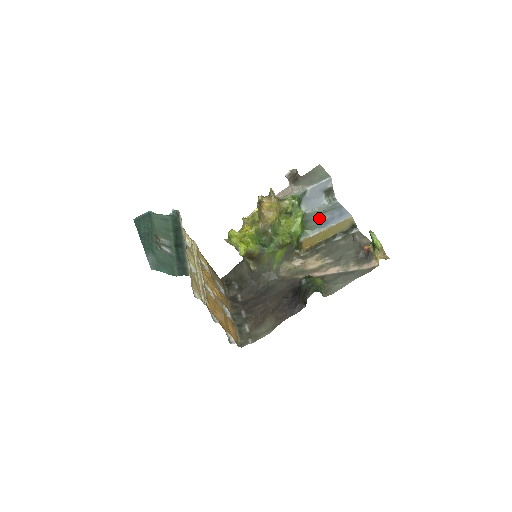
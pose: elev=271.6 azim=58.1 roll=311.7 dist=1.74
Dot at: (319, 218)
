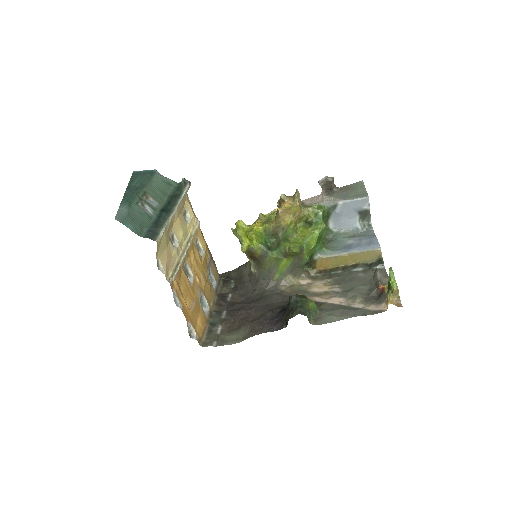
Dot at: (345, 241)
